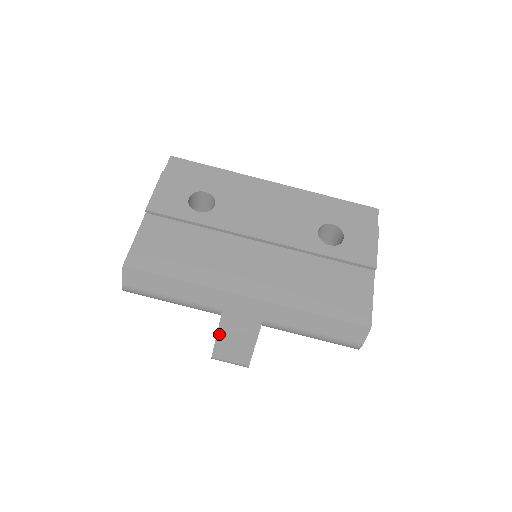
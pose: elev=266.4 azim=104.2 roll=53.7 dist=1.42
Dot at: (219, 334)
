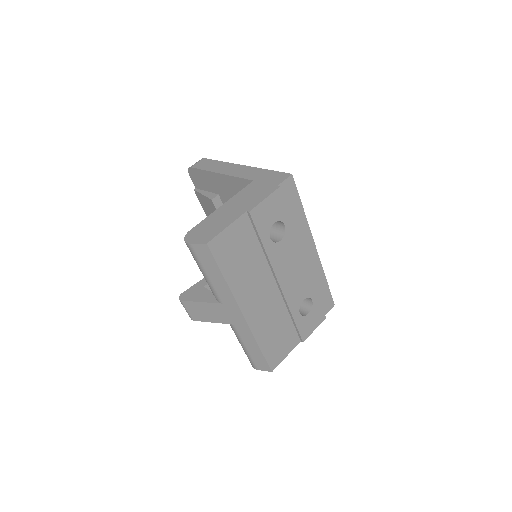
Dot at: (203, 303)
